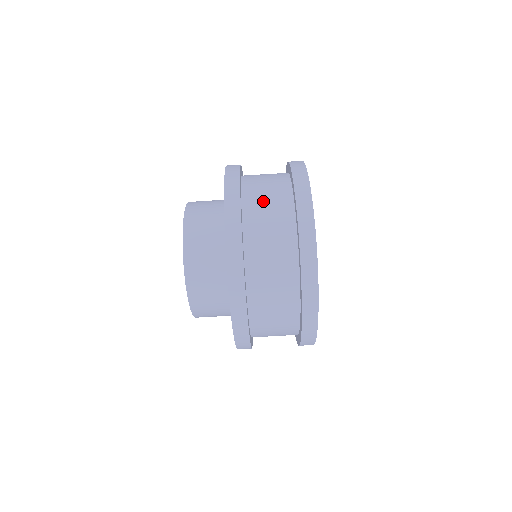
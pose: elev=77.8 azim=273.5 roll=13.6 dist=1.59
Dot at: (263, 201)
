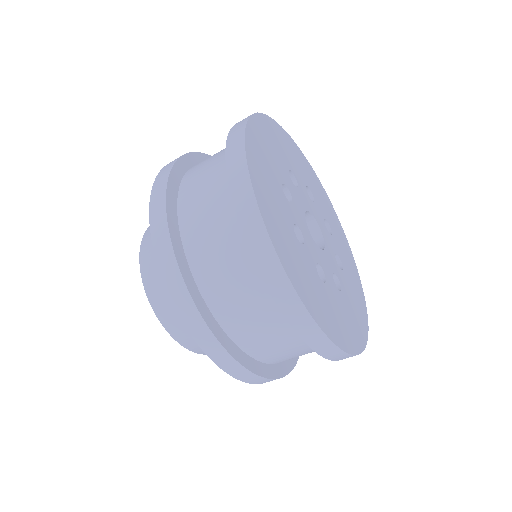
Dot at: (253, 327)
